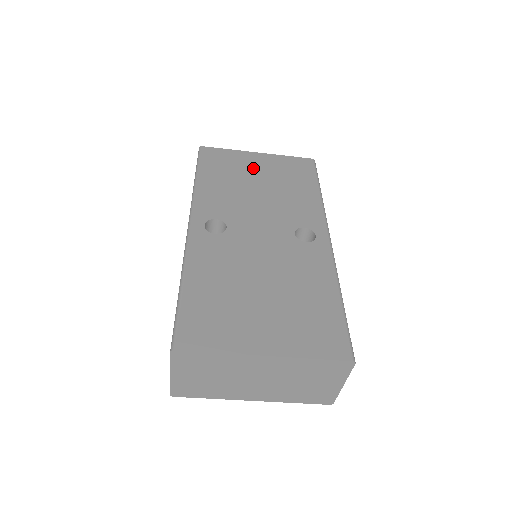
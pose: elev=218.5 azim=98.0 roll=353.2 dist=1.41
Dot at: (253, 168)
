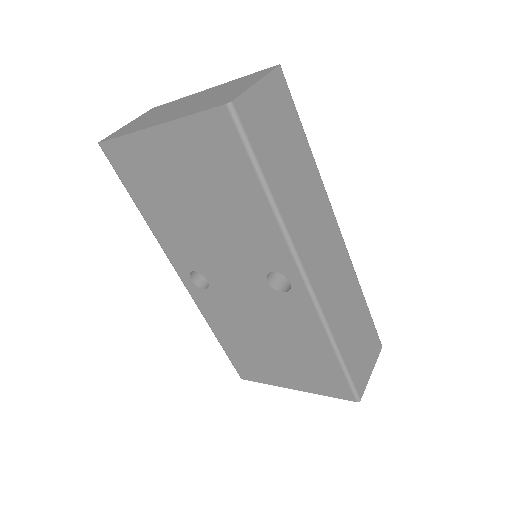
Dot at: (171, 172)
